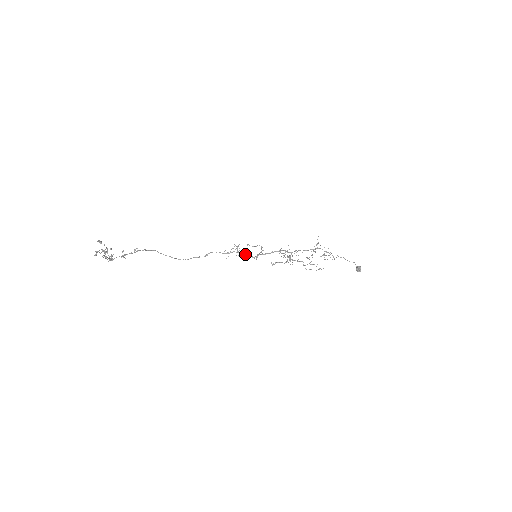
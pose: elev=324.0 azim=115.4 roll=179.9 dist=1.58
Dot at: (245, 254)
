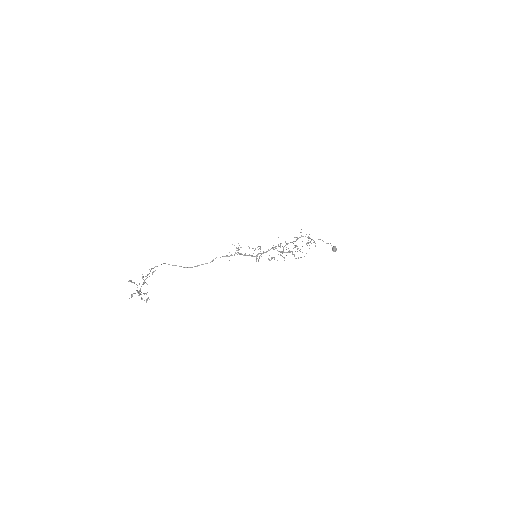
Dot at: (246, 255)
